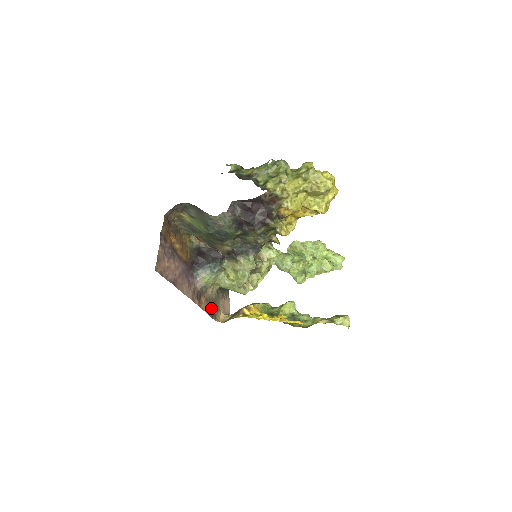
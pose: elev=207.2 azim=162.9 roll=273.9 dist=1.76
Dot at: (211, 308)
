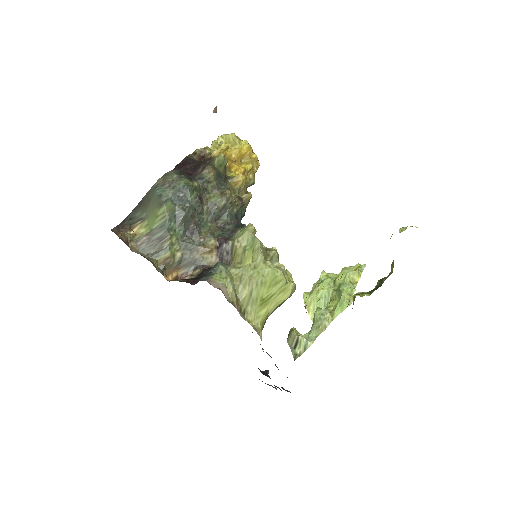
Dot at: occluded
